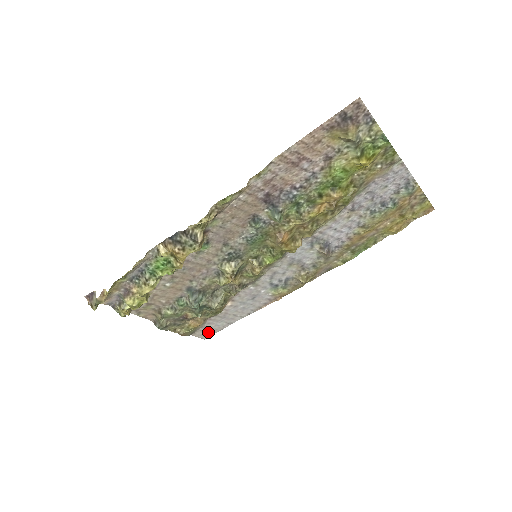
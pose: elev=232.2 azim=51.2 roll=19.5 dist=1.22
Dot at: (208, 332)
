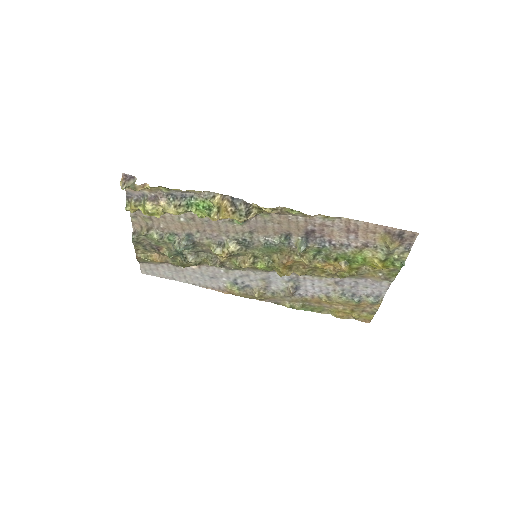
Dot at: (152, 271)
